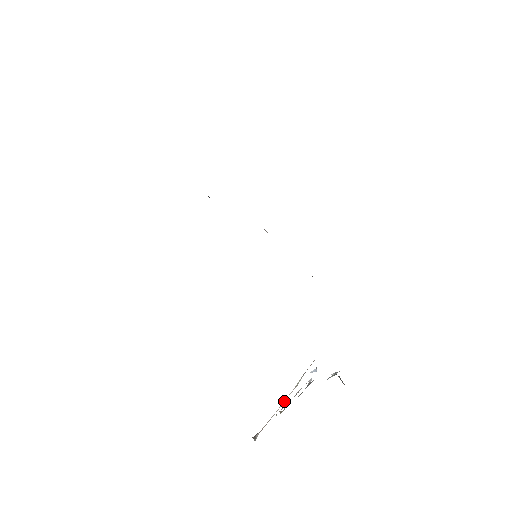
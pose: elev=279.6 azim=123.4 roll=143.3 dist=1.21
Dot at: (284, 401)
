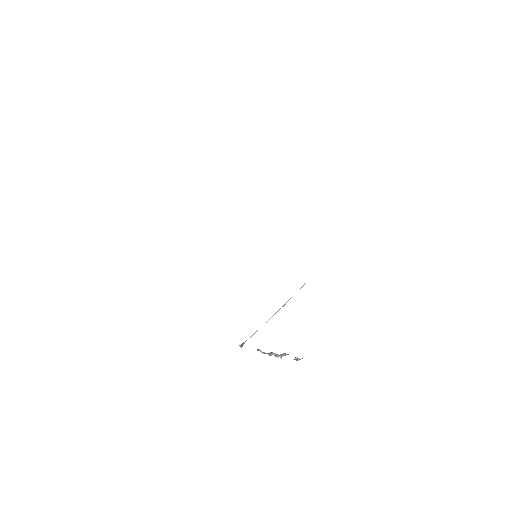
Dot at: (270, 318)
